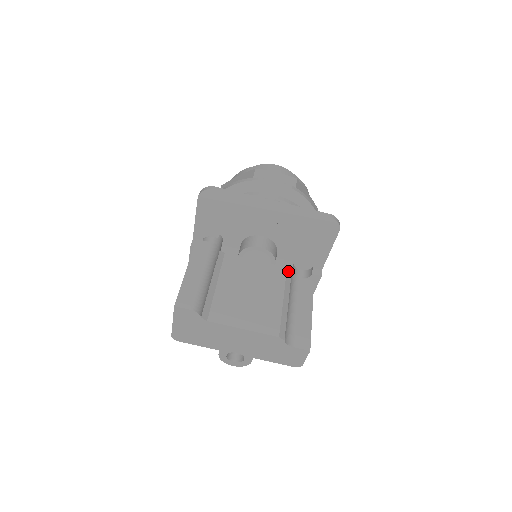
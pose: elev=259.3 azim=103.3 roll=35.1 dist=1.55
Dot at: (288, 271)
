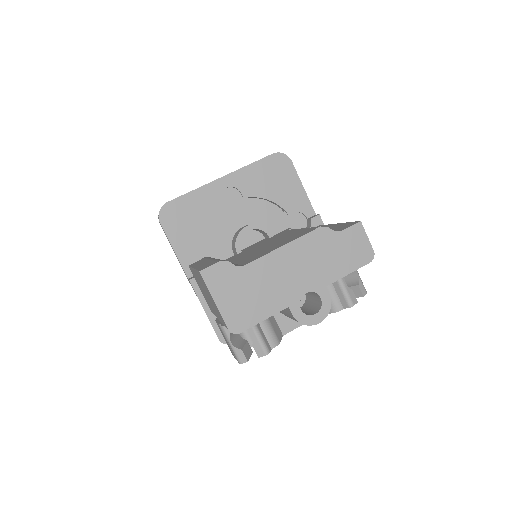
Dot at: occluded
